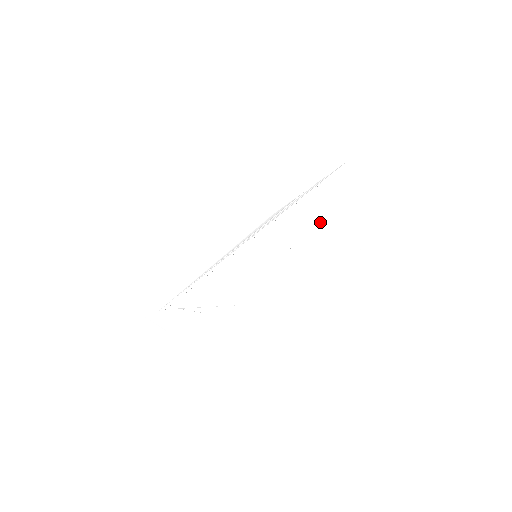
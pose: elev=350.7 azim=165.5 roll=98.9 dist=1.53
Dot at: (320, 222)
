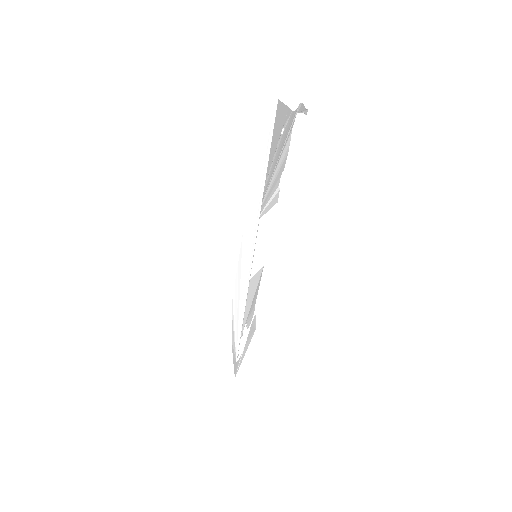
Dot at: (276, 164)
